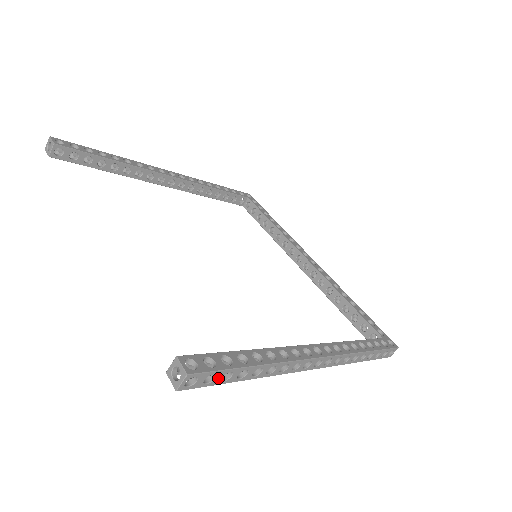
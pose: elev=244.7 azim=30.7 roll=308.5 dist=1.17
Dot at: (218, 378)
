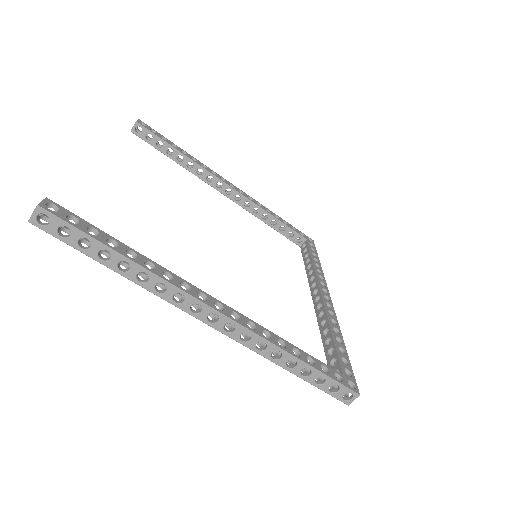
Dot at: (74, 238)
